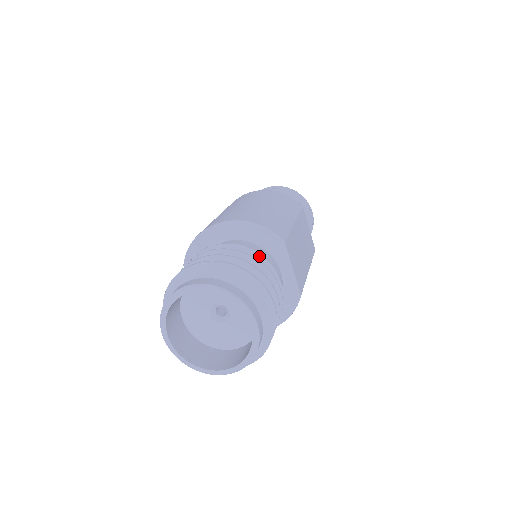
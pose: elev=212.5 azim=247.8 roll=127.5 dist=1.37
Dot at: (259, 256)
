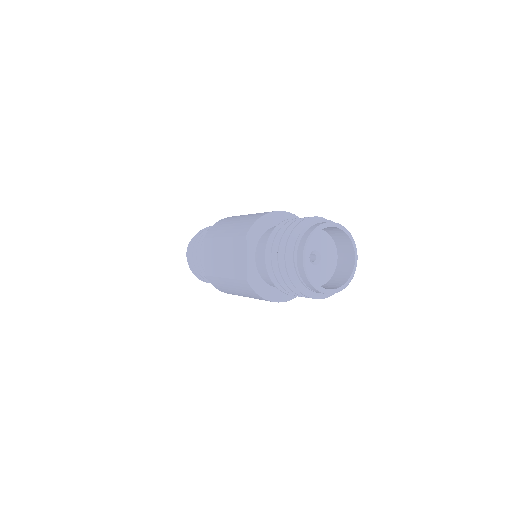
Dot at: occluded
